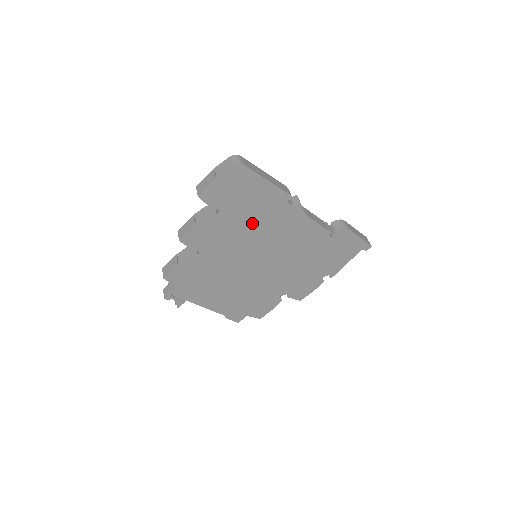
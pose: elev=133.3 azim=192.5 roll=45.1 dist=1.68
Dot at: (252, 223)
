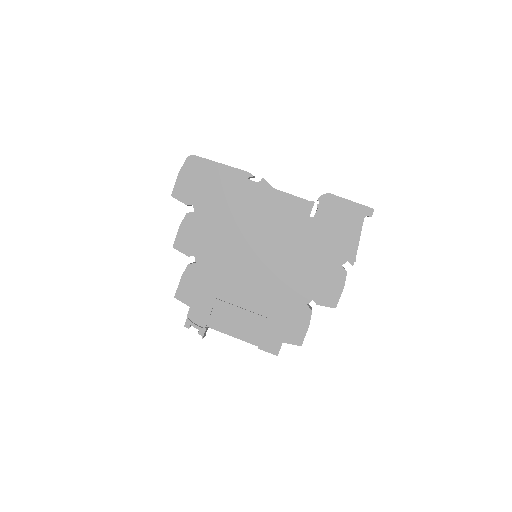
Dot at: (228, 212)
